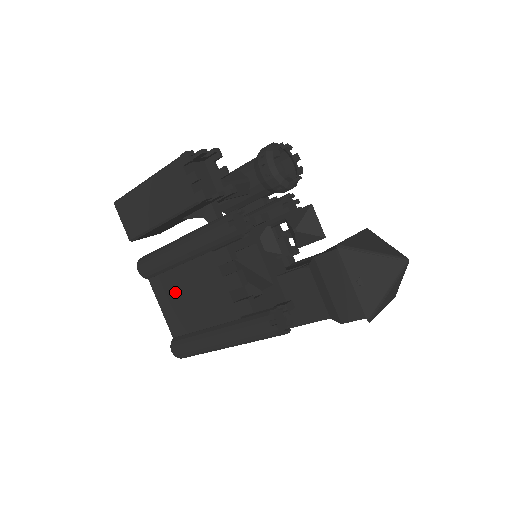
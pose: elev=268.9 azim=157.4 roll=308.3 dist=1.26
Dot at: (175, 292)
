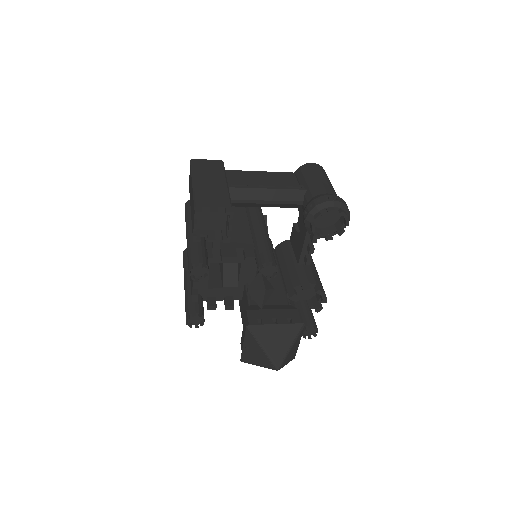
Dot at: occluded
